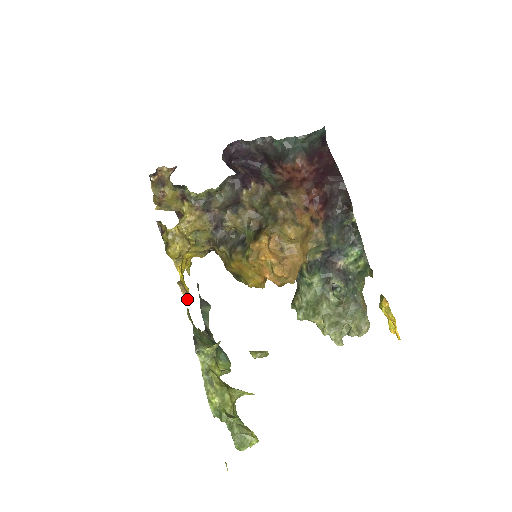
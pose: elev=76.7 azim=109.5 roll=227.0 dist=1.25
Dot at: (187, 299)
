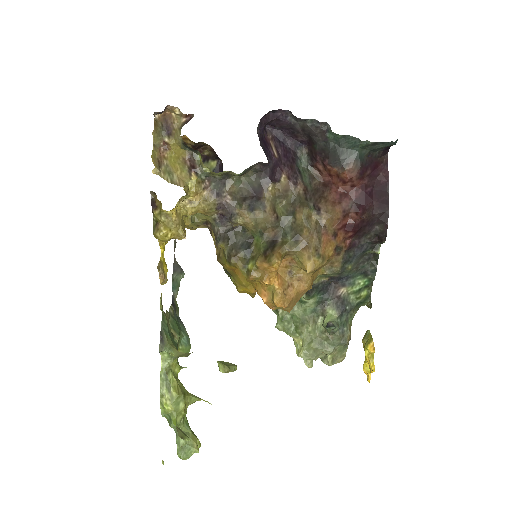
Dot at: (163, 283)
